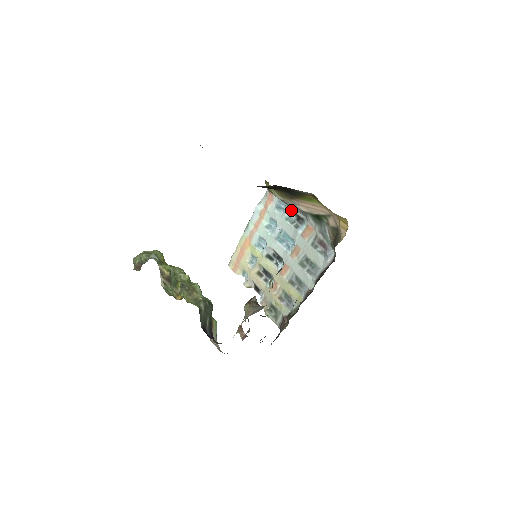
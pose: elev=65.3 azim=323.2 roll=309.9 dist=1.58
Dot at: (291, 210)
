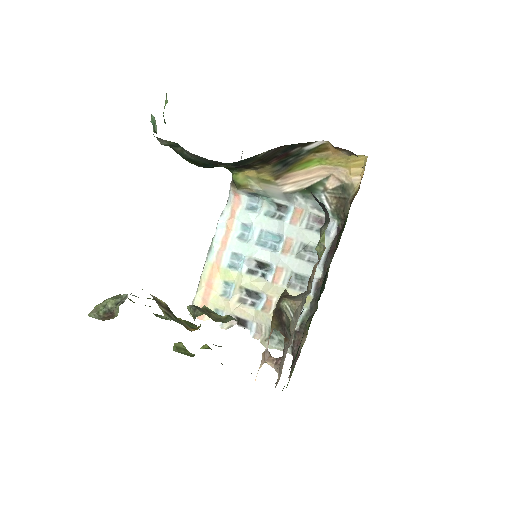
Dot at: (269, 202)
